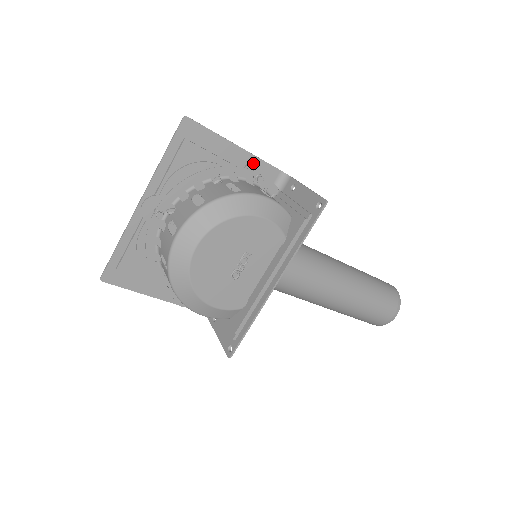
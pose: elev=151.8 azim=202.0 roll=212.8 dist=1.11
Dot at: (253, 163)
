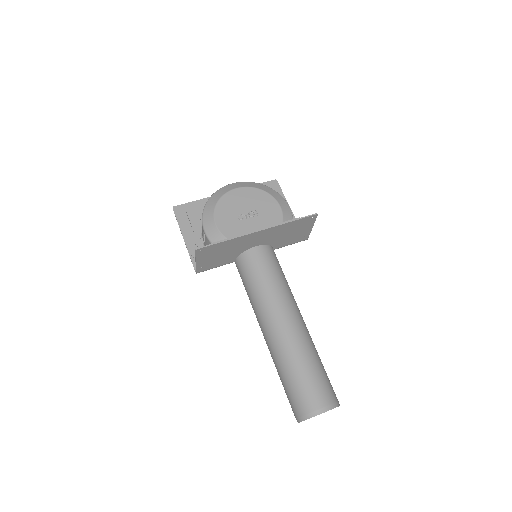
Dot at: occluded
